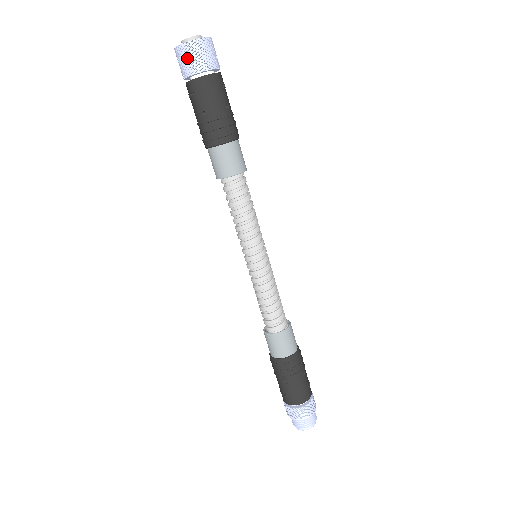
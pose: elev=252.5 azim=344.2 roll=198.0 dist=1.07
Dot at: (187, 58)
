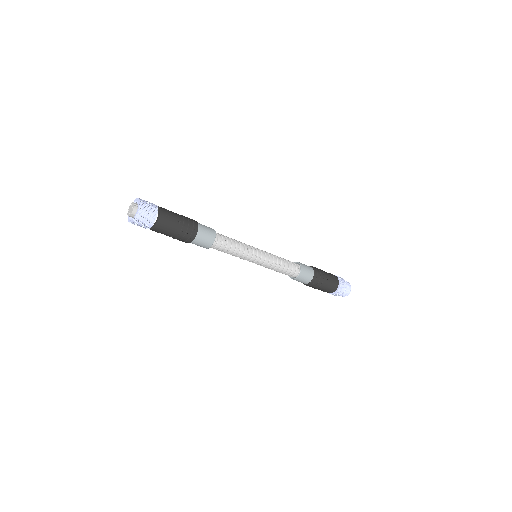
Dot at: (140, 225)
